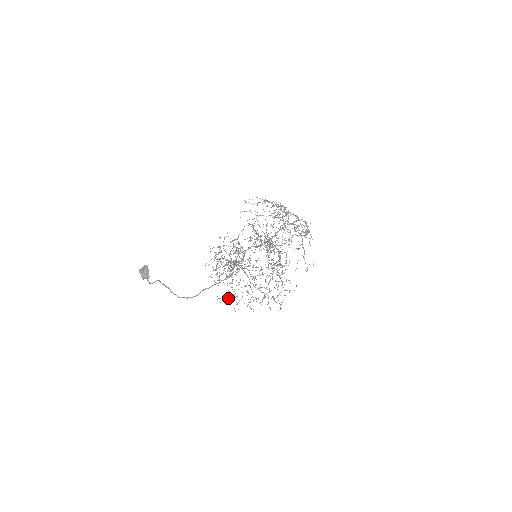
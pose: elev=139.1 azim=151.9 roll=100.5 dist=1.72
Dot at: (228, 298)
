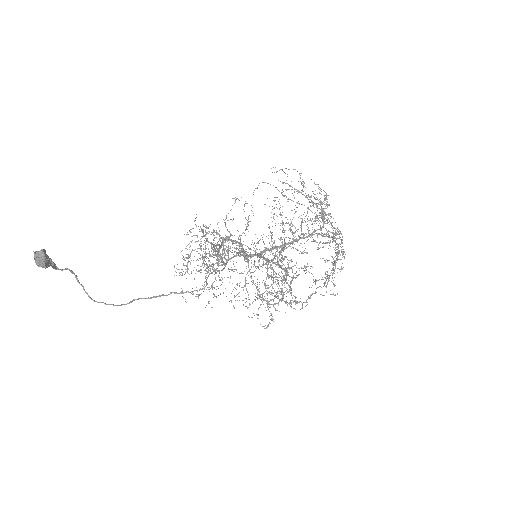
Dot at: (197, 294)
